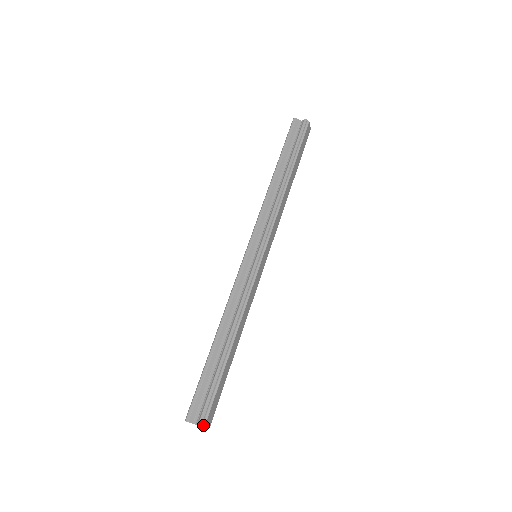
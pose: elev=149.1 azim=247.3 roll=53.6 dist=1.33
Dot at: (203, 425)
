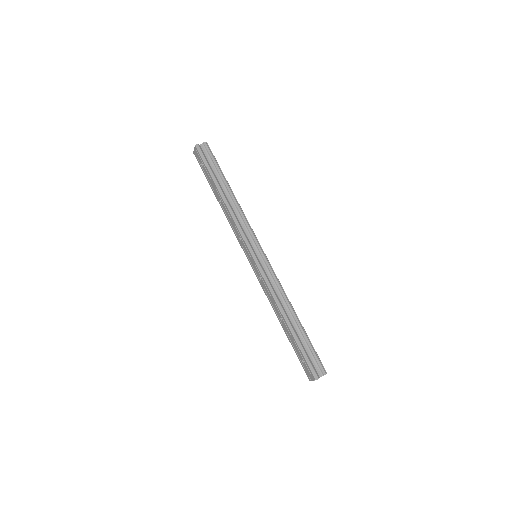
Dot at: (326, 372)
